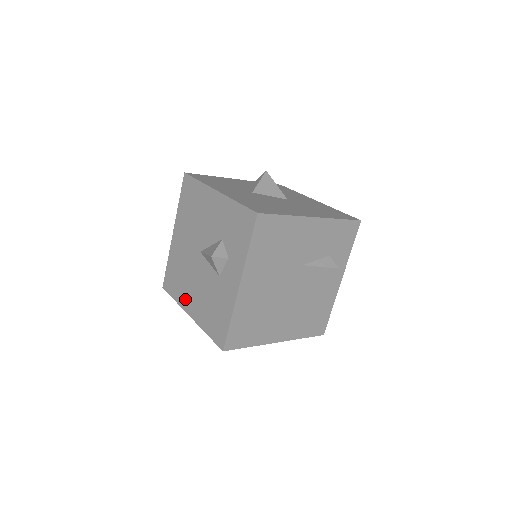
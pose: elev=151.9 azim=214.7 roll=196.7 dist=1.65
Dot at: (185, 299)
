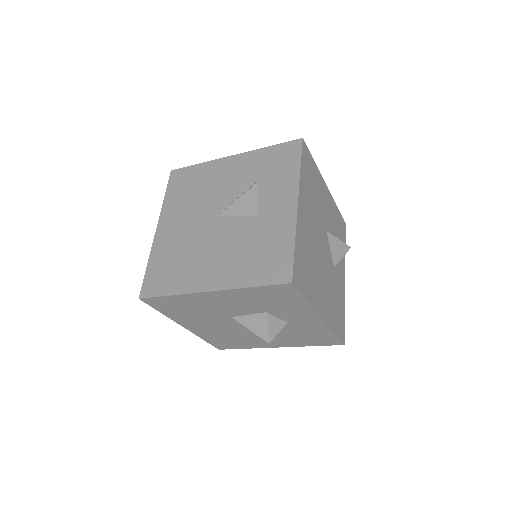
Dot at: (195, 278)
